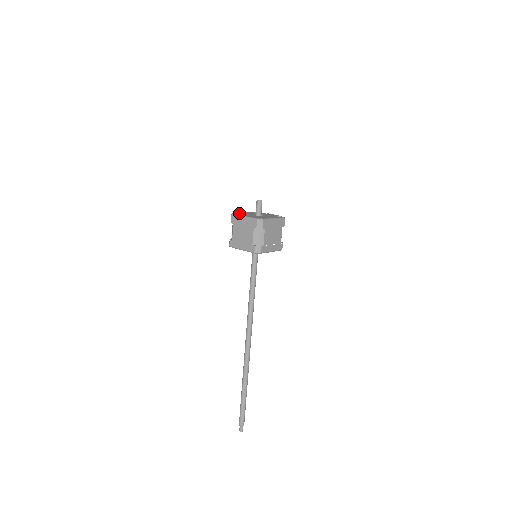
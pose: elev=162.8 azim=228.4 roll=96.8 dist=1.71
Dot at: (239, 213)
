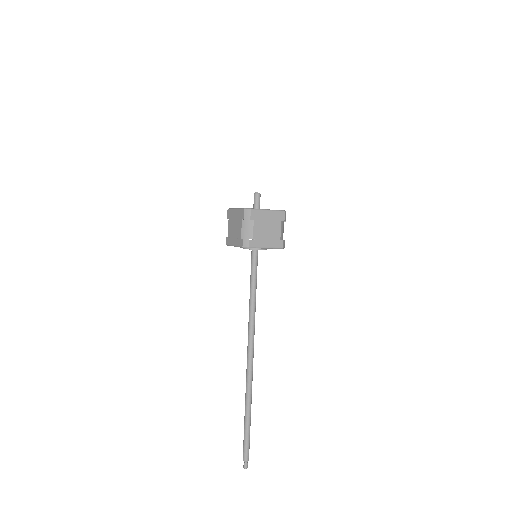
Dot at: occluded
